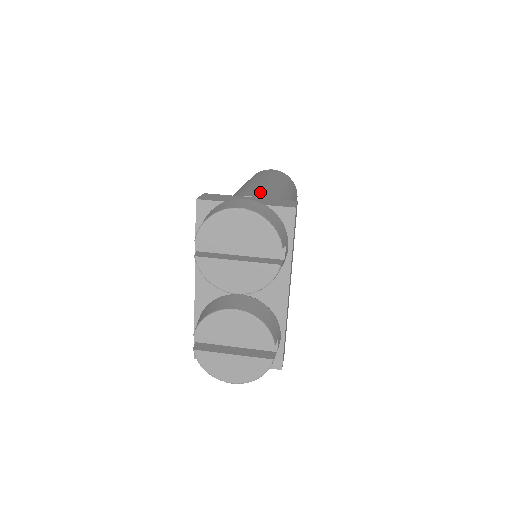
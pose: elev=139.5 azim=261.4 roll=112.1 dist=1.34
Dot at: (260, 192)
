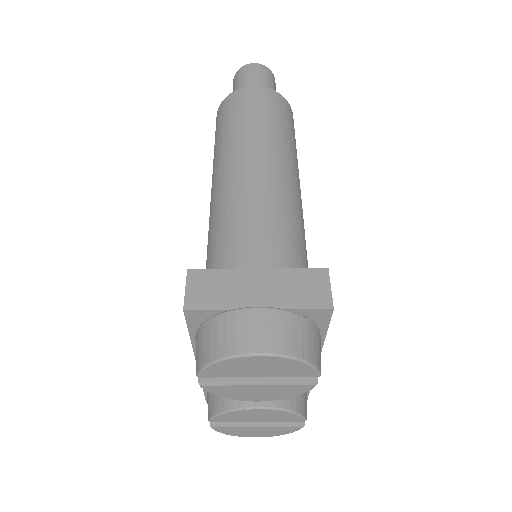
Dot at: (266, 235)
